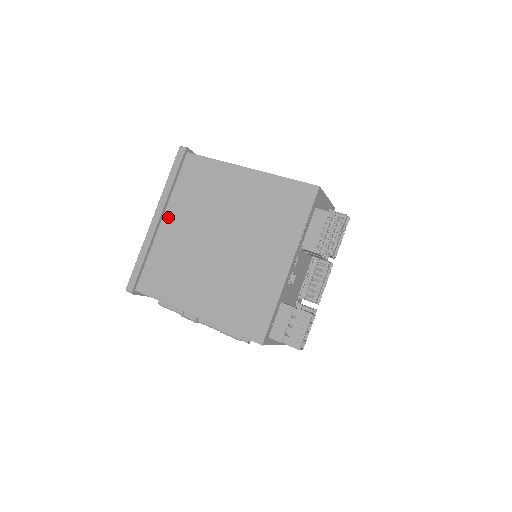
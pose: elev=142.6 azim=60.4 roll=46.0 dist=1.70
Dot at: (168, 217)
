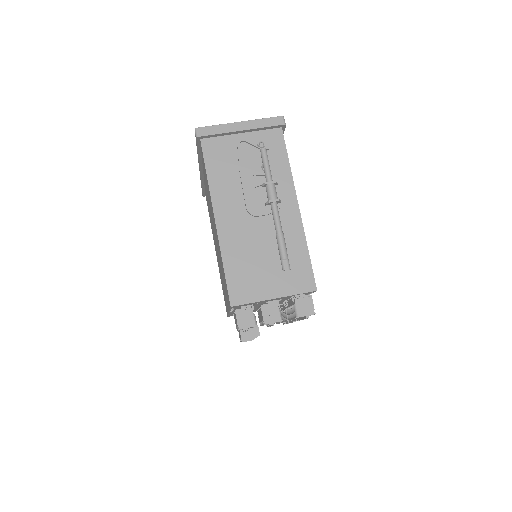
Dot at: occluded
